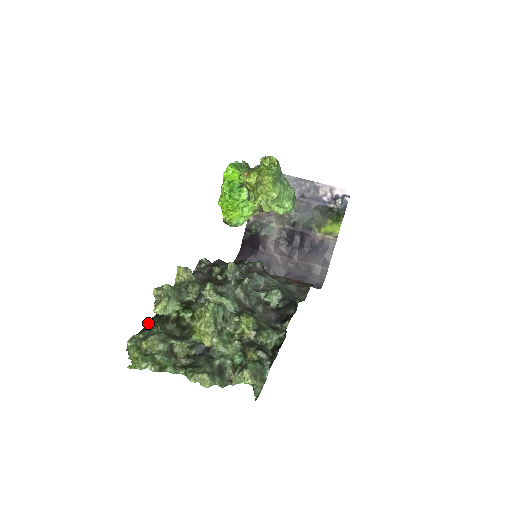
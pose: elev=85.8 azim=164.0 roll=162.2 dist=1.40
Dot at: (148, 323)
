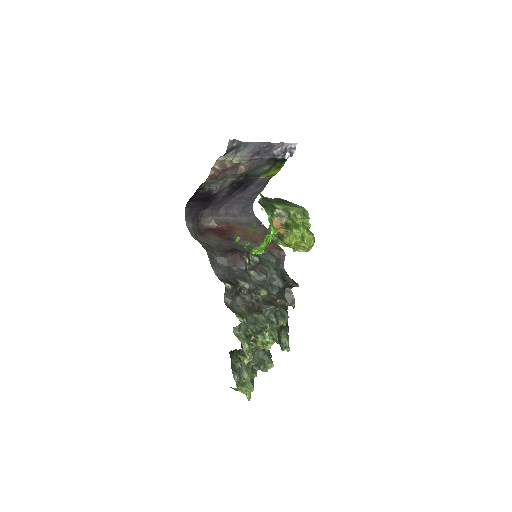
Dot at: (231, 364)
